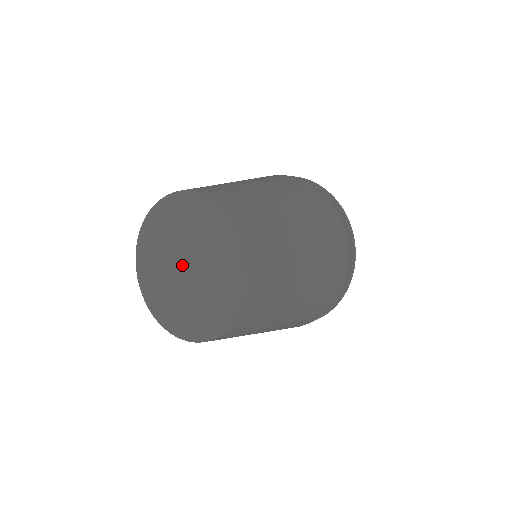
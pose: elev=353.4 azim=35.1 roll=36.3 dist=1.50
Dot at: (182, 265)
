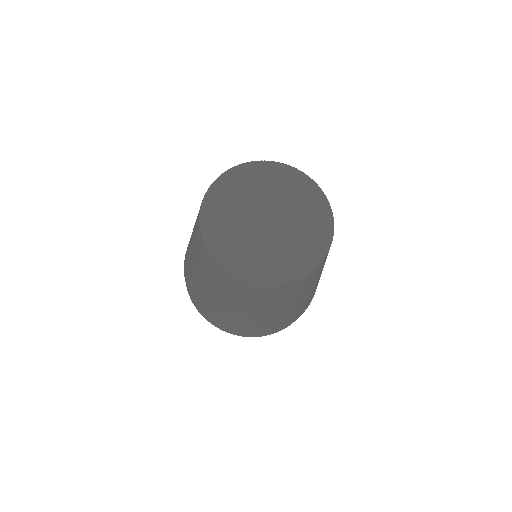
Dot at: (265, 216)
